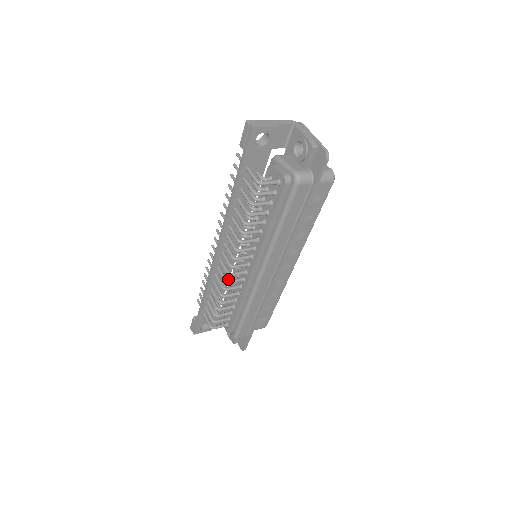
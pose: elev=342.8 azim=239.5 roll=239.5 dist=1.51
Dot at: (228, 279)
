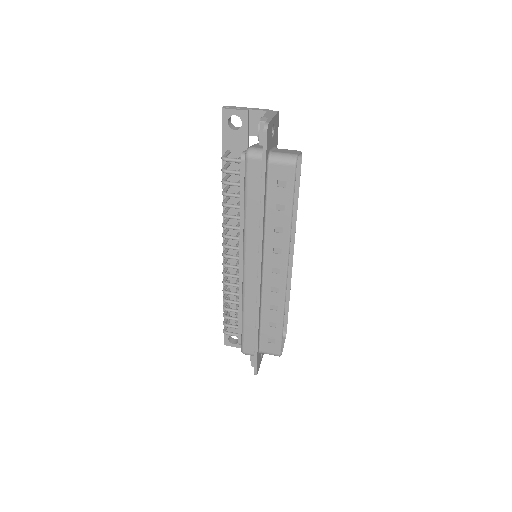
Dot at: occluded
